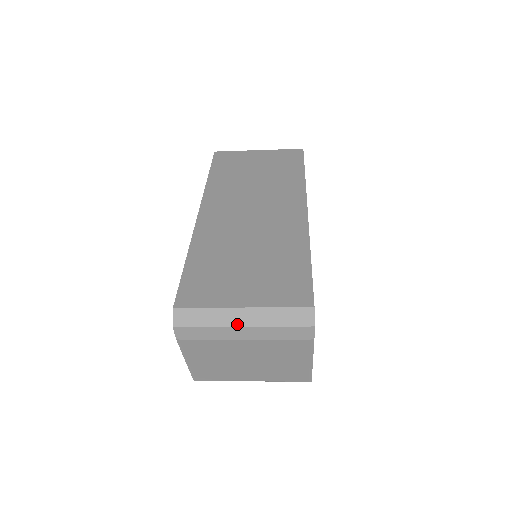
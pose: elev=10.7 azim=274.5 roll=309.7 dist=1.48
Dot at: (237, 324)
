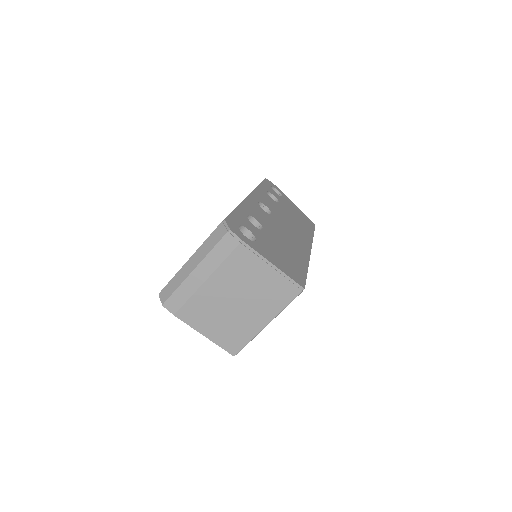
Dot at: (191, 271)
